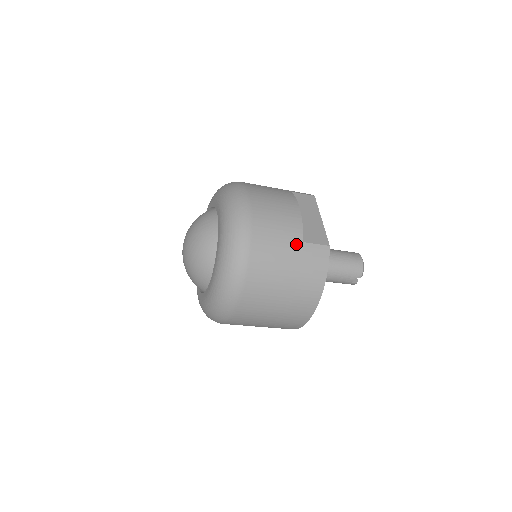
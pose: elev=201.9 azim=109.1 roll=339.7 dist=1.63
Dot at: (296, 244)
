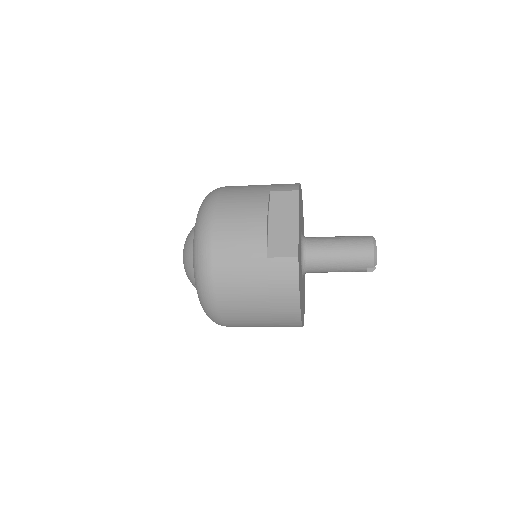
Dot at: (259, 261)
